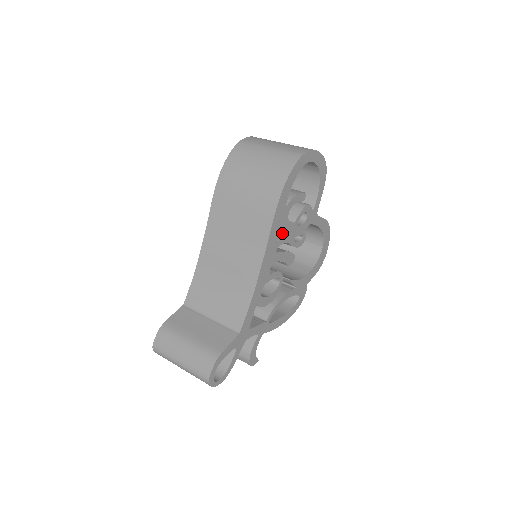
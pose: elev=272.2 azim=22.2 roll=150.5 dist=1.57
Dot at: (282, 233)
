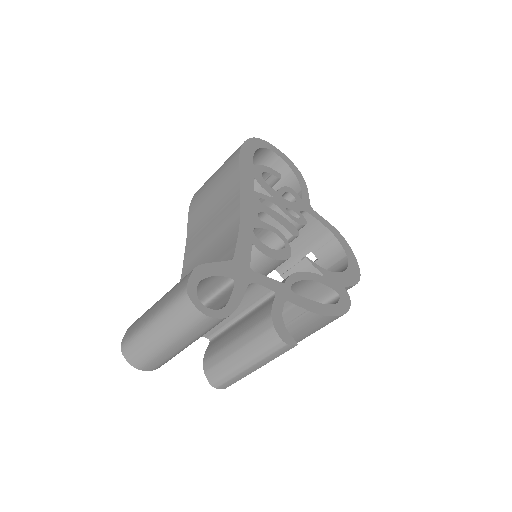
Dot at: occluded
